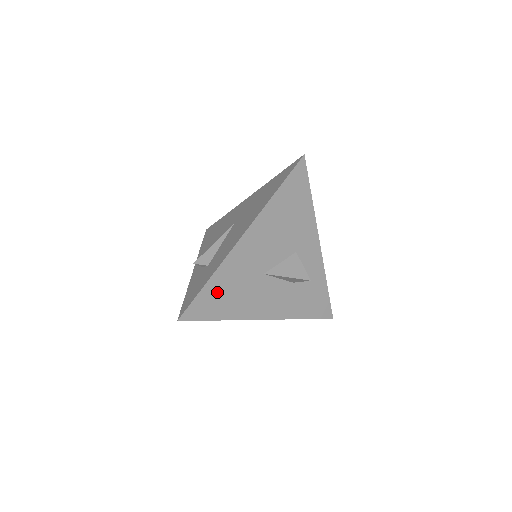
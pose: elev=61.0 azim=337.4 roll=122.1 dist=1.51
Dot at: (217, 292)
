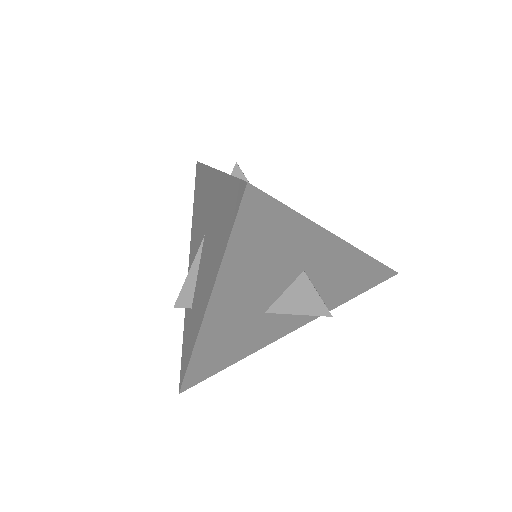
Dot at: (209, 358)
